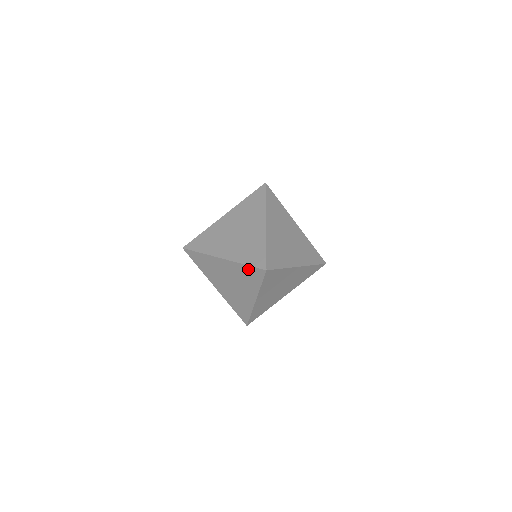
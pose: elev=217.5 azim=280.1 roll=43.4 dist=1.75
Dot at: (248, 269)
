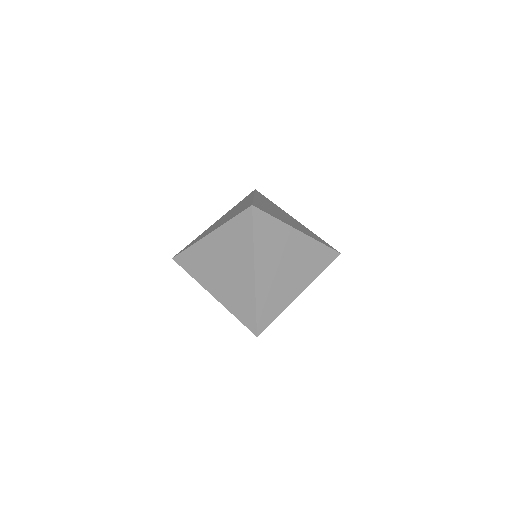
Dot at: occluded
